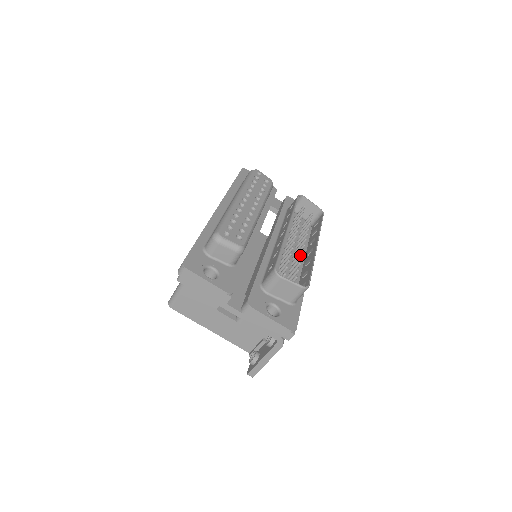
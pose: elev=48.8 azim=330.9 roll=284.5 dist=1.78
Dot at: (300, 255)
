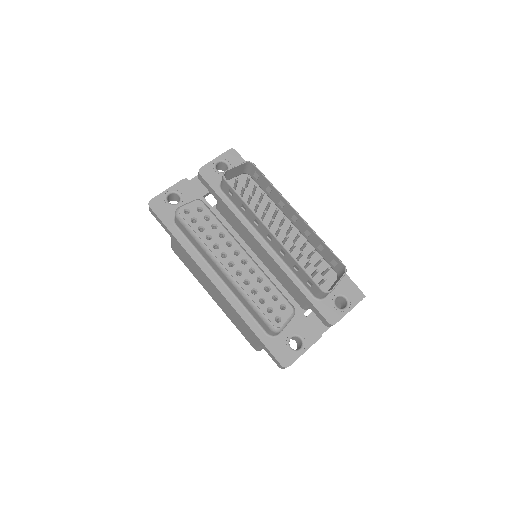
Dot at: occluded
